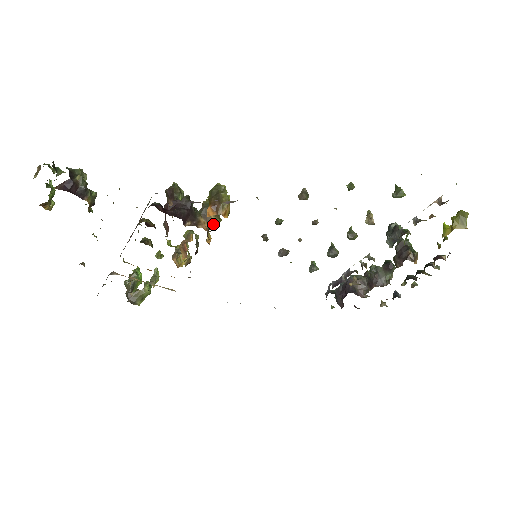
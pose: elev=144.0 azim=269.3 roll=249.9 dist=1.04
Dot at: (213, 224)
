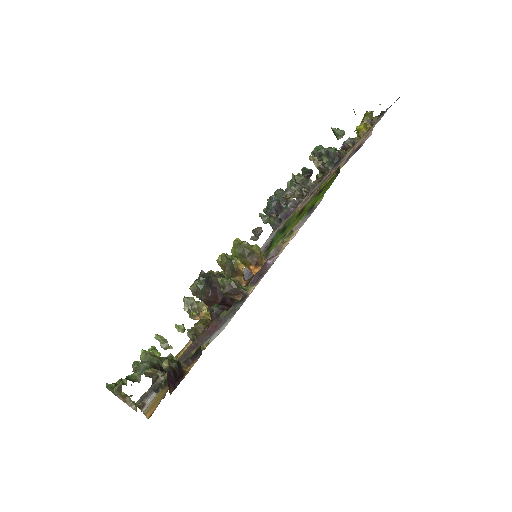
Dot at: (243, 272)
